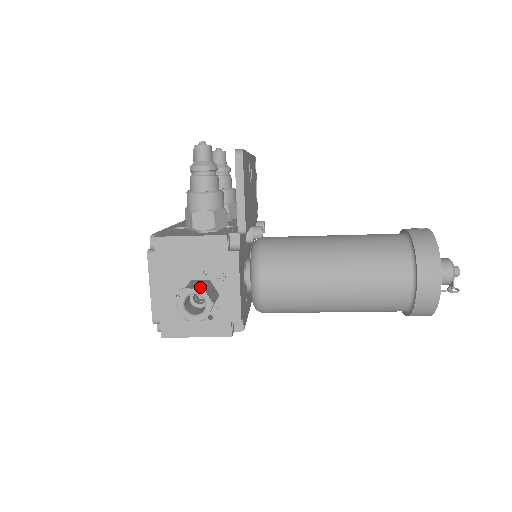
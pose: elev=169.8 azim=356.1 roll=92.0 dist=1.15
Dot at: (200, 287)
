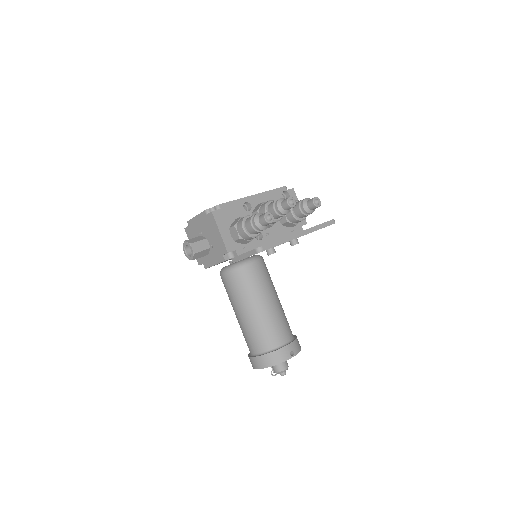
Dot at: (195, 251)
